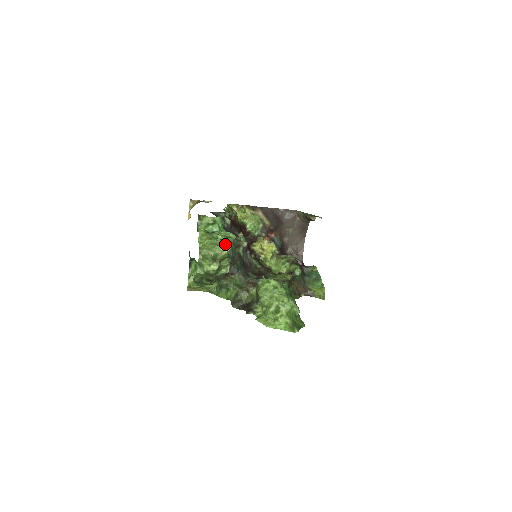
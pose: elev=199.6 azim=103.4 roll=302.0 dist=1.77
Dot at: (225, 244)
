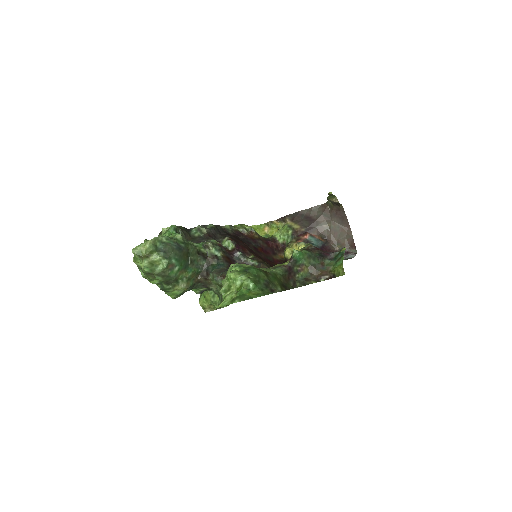
Dot at: occluded
